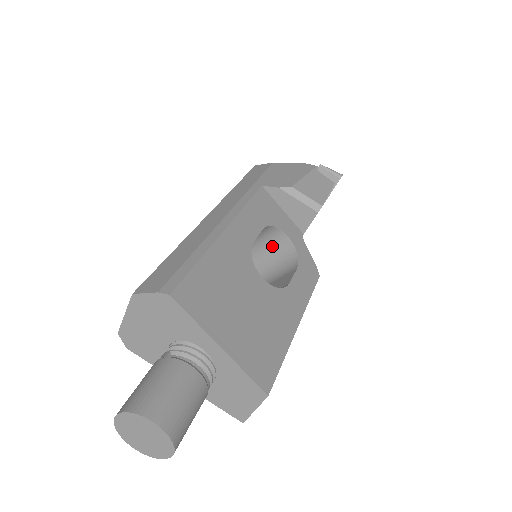
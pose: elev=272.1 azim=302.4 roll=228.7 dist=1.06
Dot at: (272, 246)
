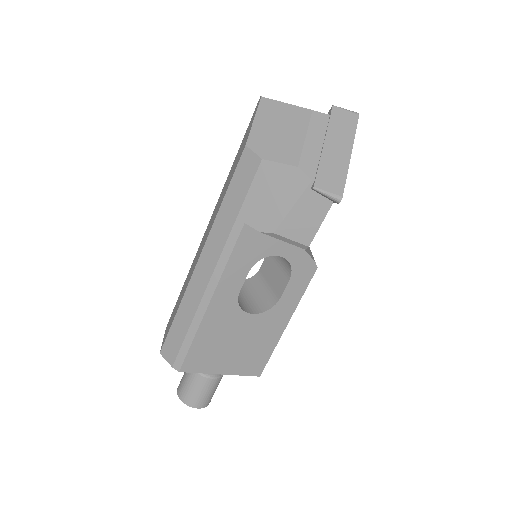
Dot at: occluded
